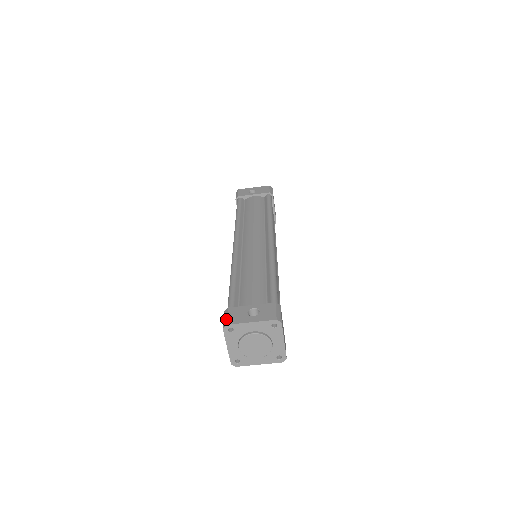
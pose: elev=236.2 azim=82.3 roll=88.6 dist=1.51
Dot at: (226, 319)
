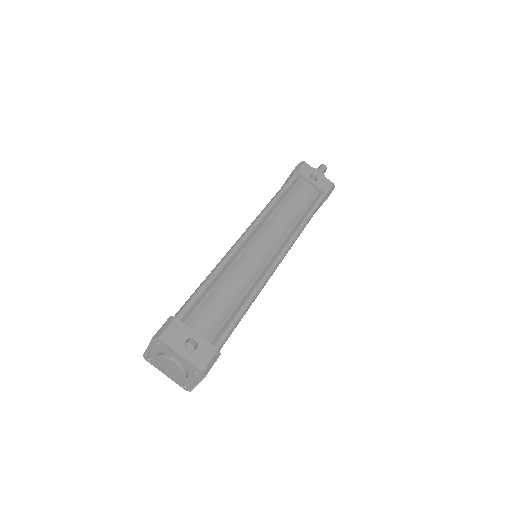
Dot at: (163, 330)
